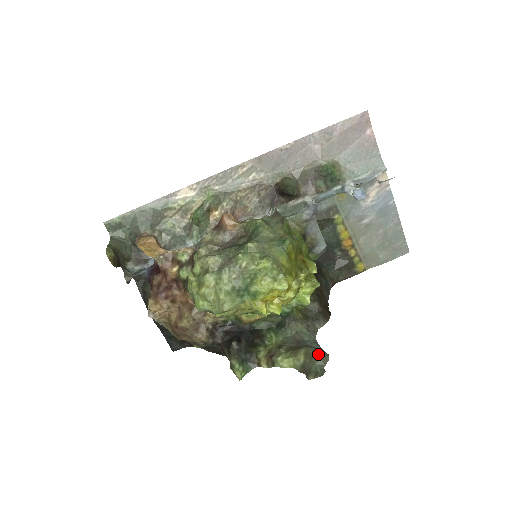
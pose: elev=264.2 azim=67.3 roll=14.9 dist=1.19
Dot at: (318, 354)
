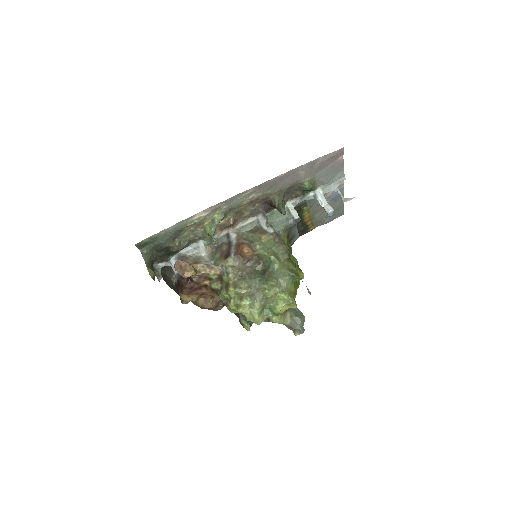
Dot at: (299, 318)
